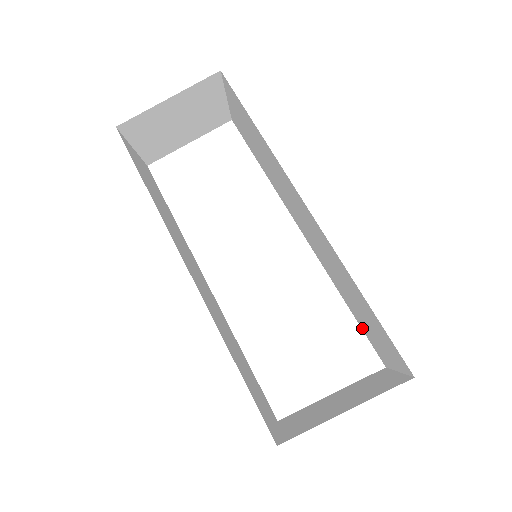
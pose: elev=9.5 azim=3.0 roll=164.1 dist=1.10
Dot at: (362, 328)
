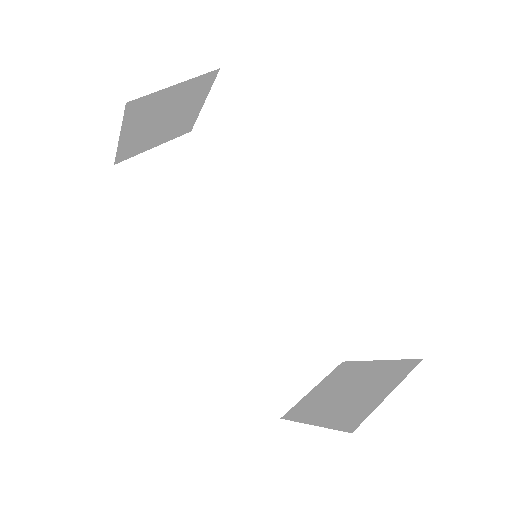
Dot at: occluded
